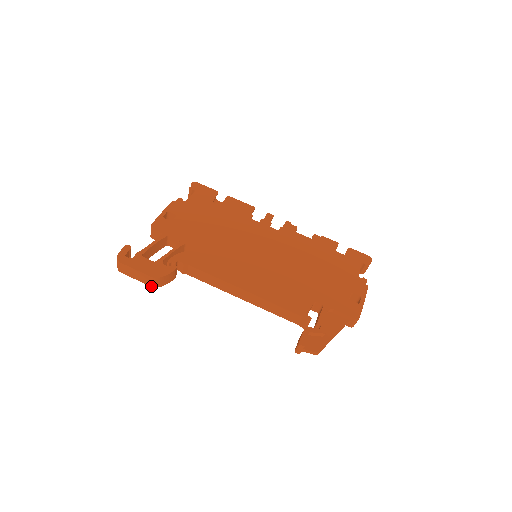
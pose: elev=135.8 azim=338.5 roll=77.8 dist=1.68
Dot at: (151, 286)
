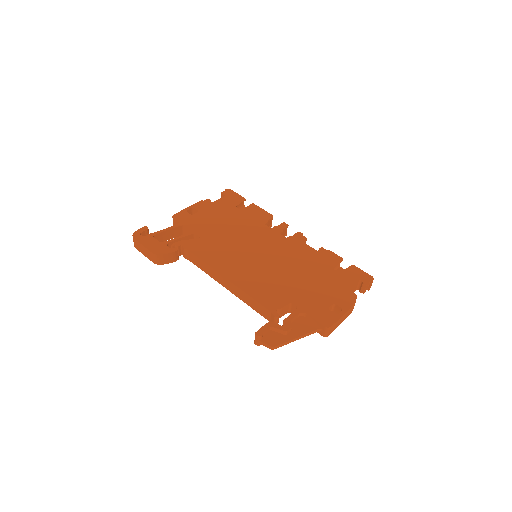
Dot at: (154, 262)
